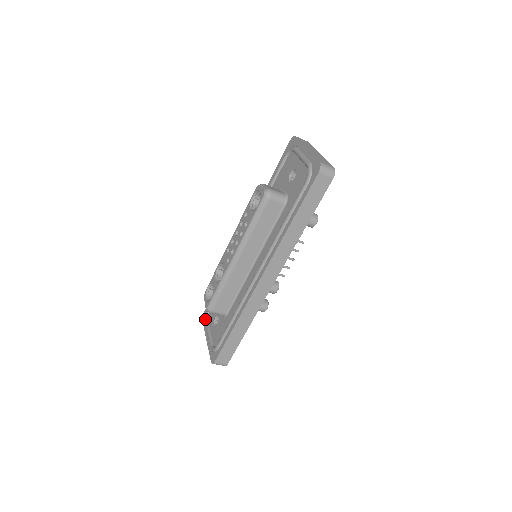
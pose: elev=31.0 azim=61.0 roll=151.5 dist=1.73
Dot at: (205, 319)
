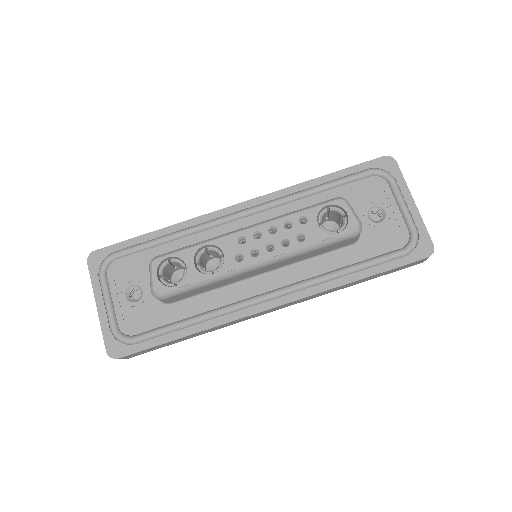
Dot at: (102, 270)
